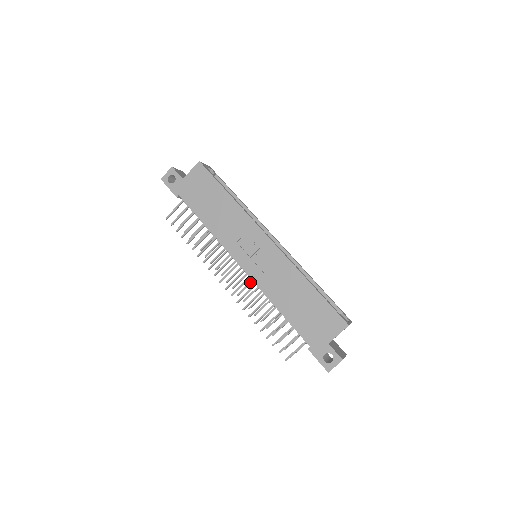
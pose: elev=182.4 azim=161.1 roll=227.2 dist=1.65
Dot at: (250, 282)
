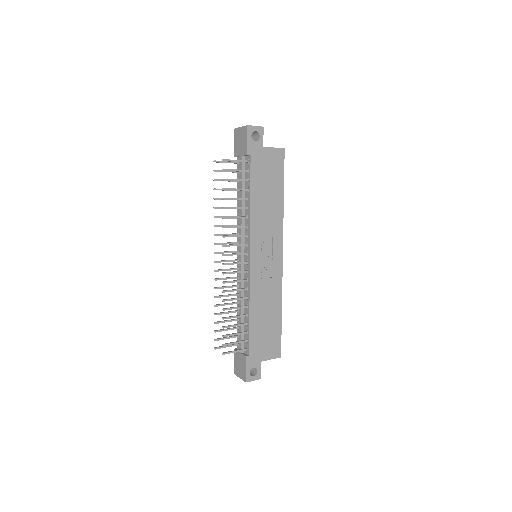
Dot at: (232, 269)
